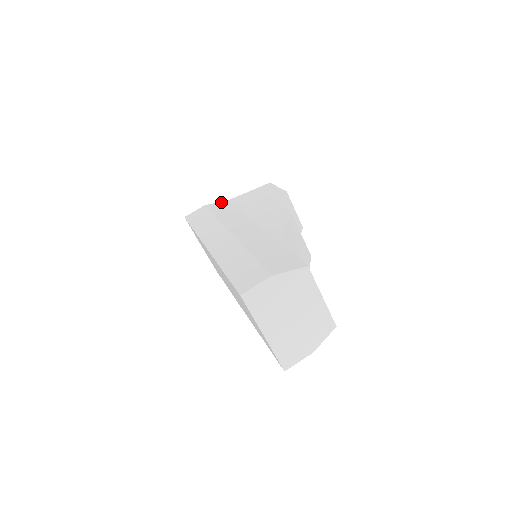
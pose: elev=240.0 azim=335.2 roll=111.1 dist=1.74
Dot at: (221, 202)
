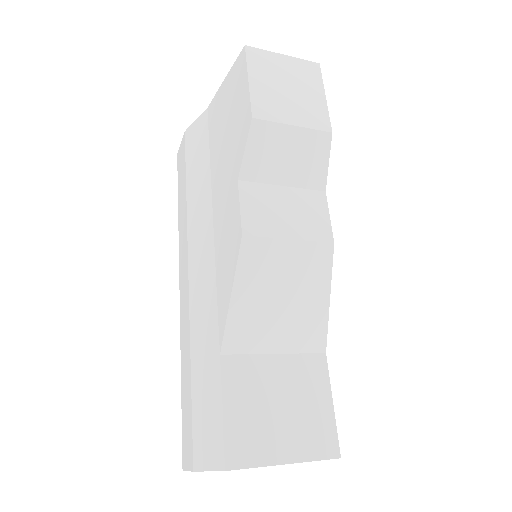
Dot at: (199, 120)
